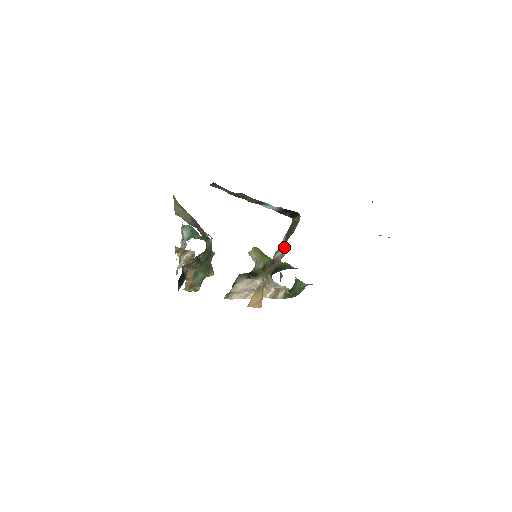
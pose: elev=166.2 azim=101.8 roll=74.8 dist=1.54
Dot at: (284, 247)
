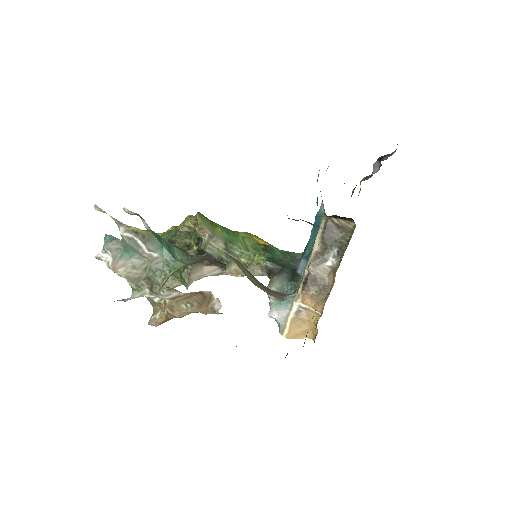
Dot at: (328, 260)
